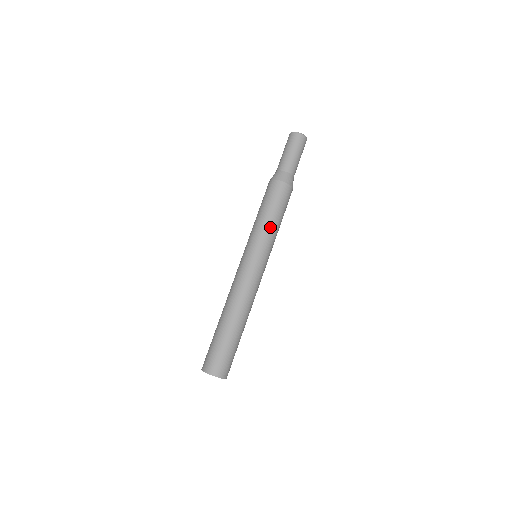
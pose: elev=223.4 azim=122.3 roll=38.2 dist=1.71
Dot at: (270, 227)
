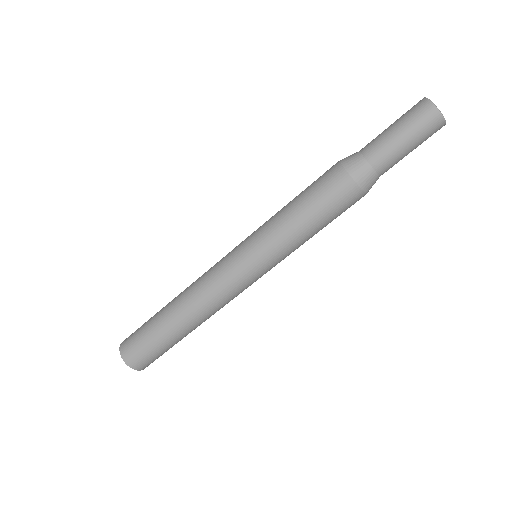
Dot at: (294, 238)
